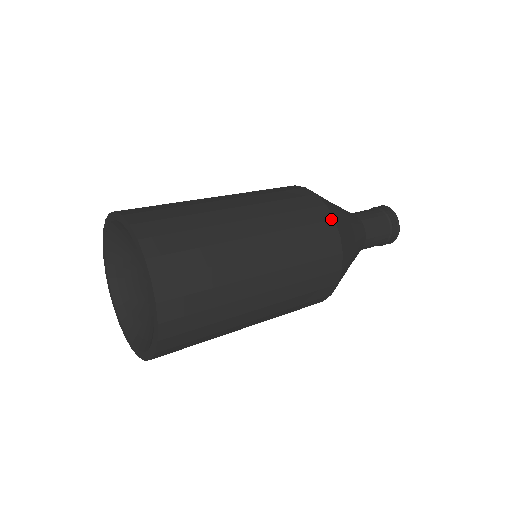
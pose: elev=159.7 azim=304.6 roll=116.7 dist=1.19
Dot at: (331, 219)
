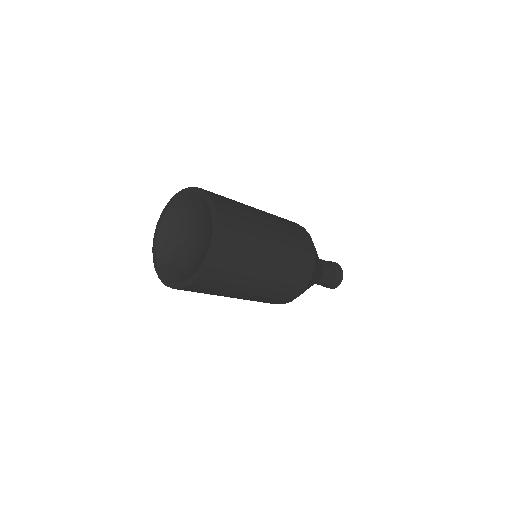
Dot at: (308, 233)
